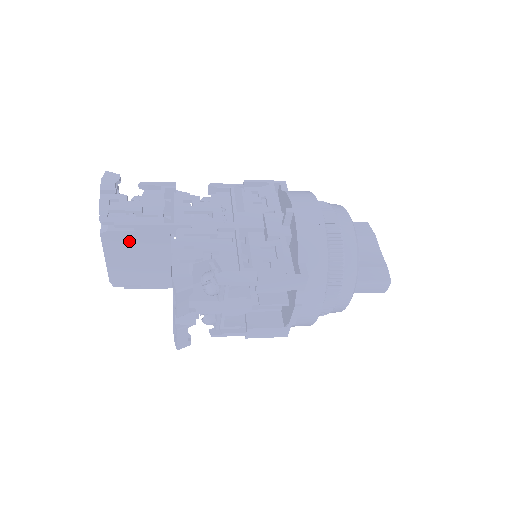
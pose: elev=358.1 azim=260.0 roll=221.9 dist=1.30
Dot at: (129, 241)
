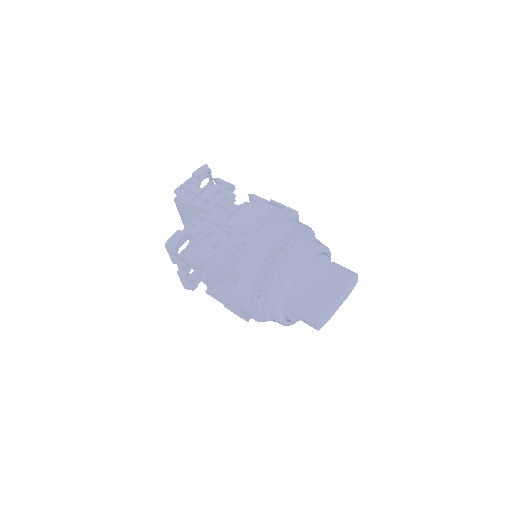
Dot at: (187, 210)
